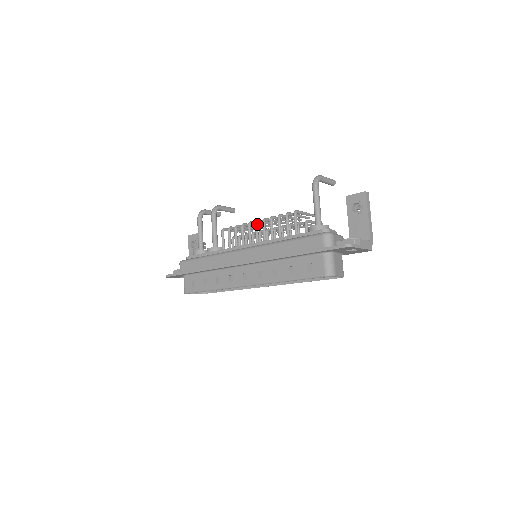
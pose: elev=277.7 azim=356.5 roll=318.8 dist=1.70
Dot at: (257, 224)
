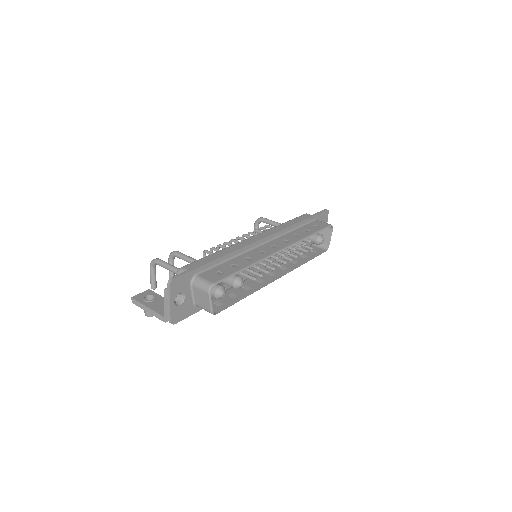
Dot at: (240, 237)
